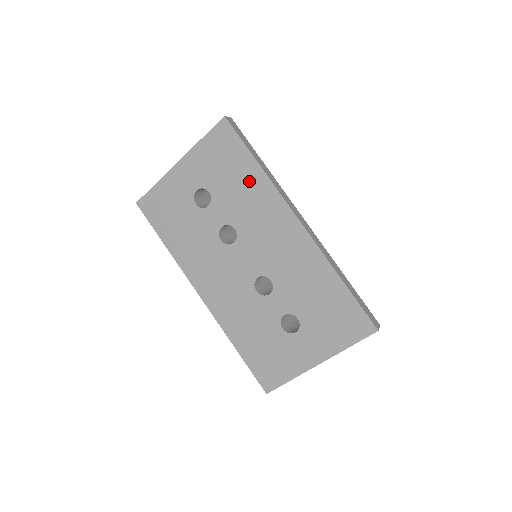
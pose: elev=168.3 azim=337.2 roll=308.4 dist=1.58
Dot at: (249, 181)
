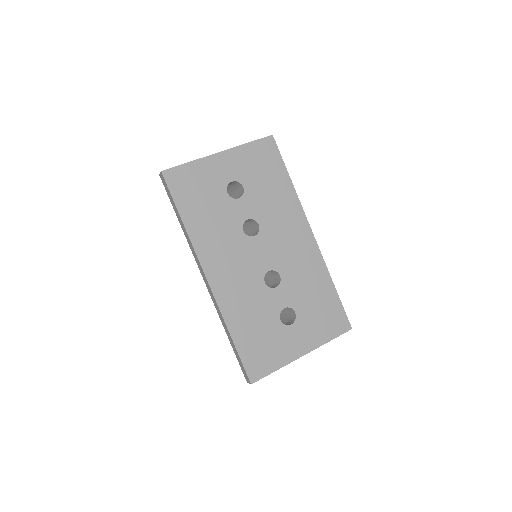
Dot at: (281, 190)
